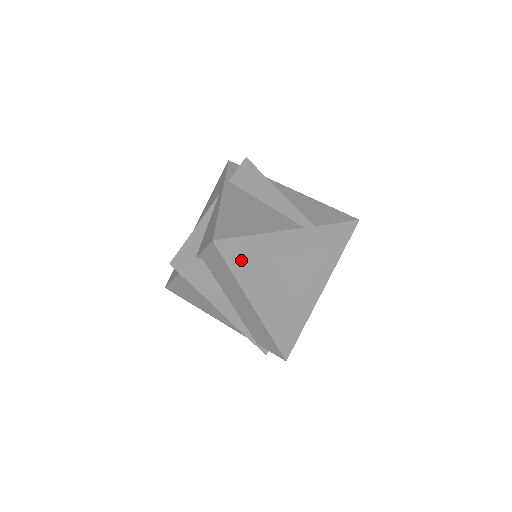
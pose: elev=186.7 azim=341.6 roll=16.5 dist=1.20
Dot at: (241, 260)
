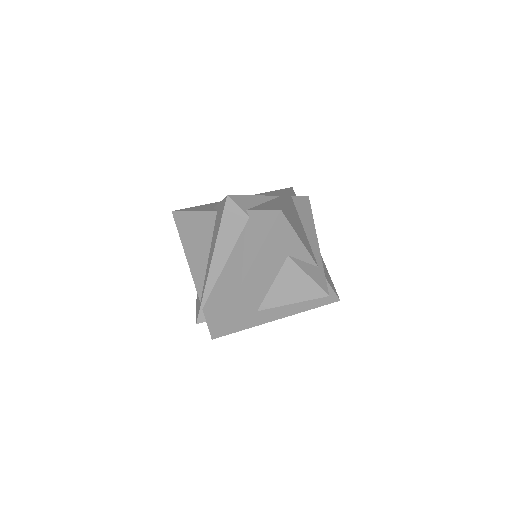
Dot at: (276, 241)
